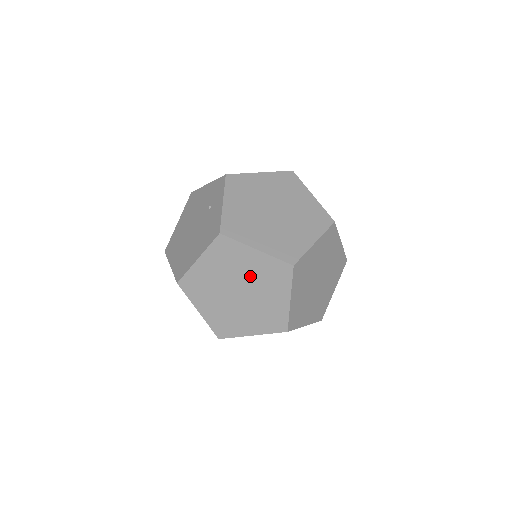
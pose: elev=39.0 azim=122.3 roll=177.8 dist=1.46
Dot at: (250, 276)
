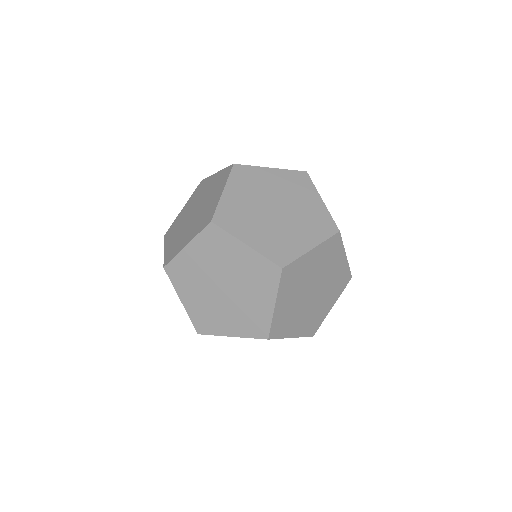
Dot at: (298, 209)
